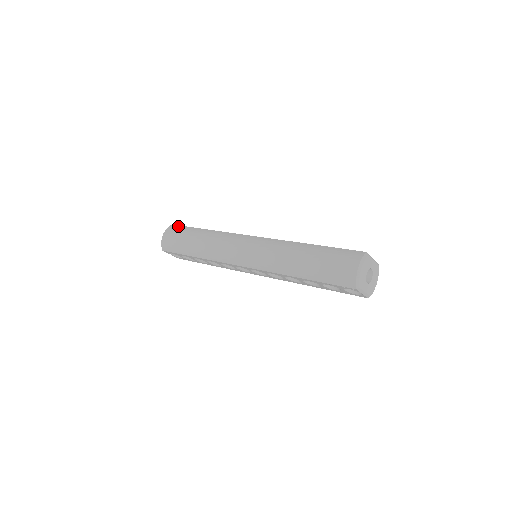
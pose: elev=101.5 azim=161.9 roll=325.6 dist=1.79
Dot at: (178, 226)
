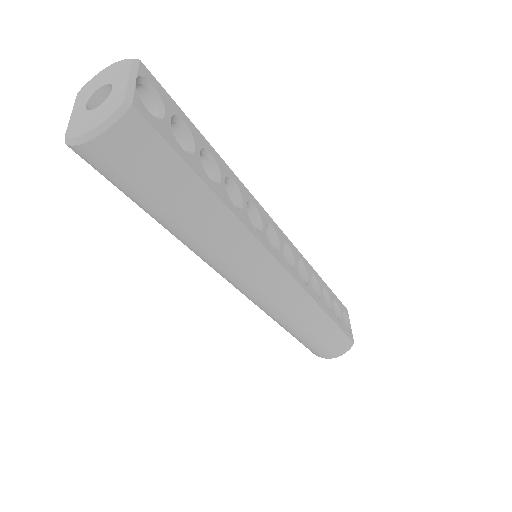
Dot at: (152, 137)
